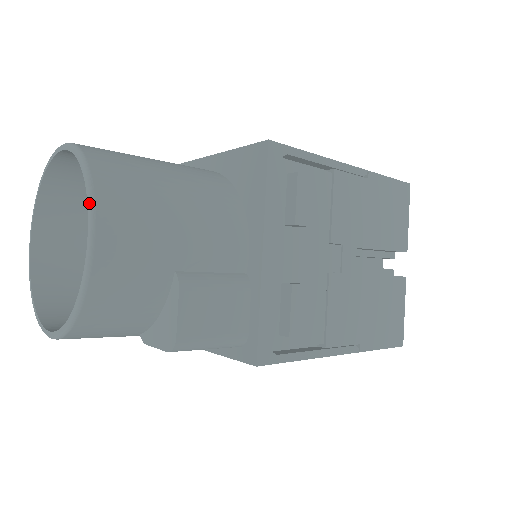
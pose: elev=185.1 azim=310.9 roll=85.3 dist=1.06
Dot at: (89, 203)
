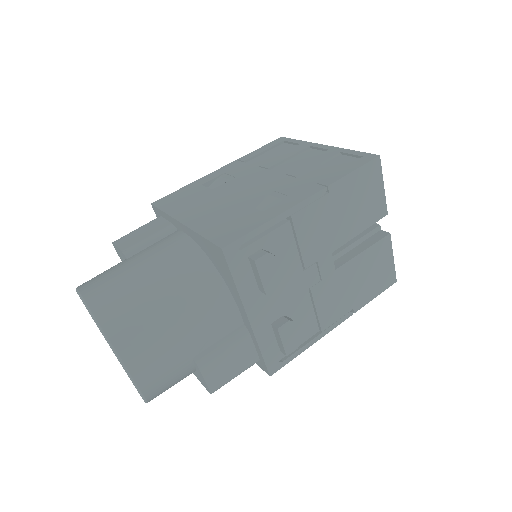
Dot at: (120, 363)
